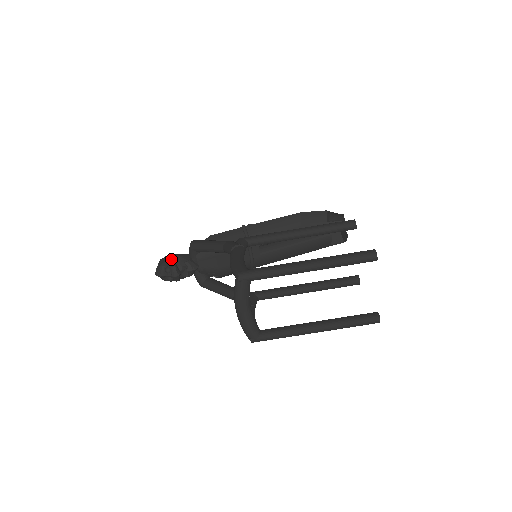
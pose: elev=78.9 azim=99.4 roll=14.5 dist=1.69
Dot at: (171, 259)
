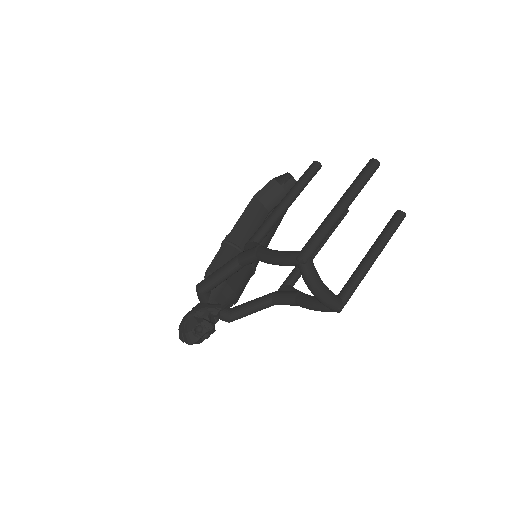
Dot at: (192, 318)
